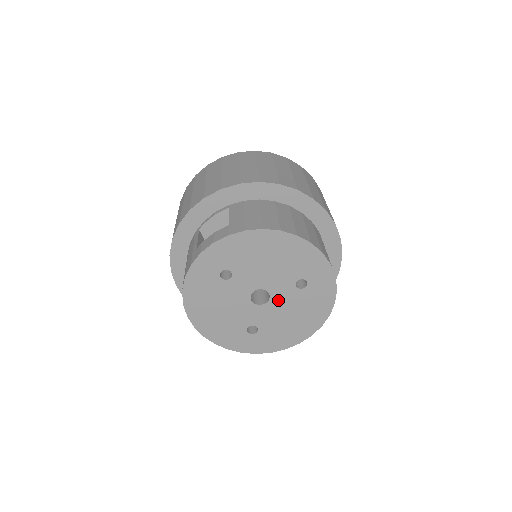
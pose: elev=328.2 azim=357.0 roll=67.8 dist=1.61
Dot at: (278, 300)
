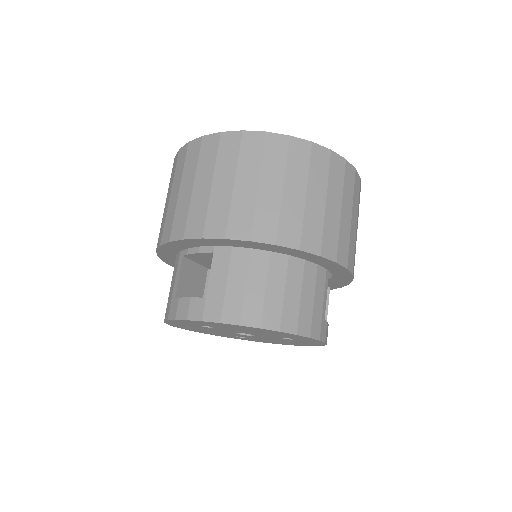
Dot at: (264, 337)
